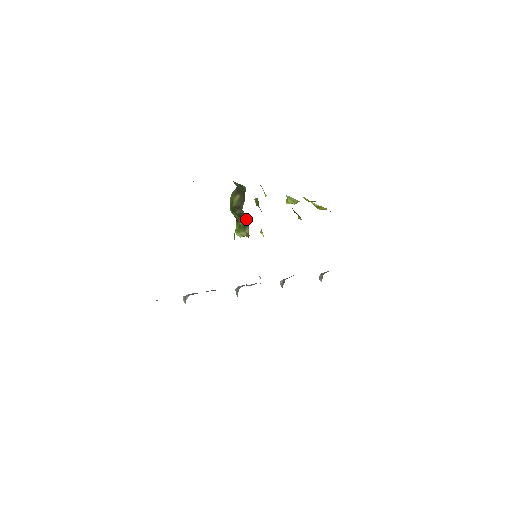
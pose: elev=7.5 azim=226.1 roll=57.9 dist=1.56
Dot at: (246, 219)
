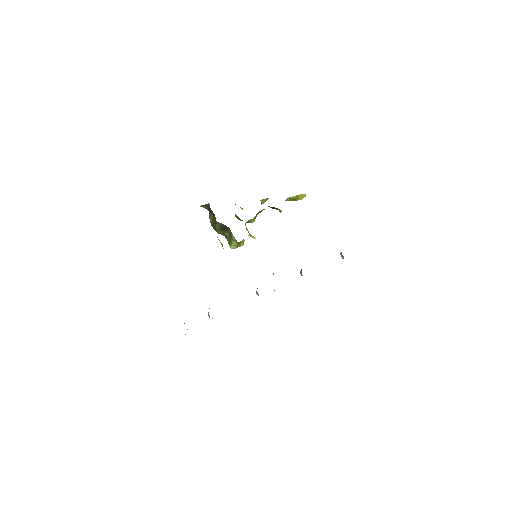
Dot at: (227, 229)
